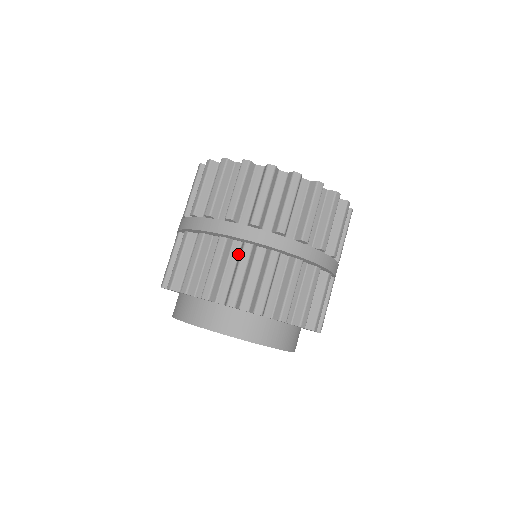
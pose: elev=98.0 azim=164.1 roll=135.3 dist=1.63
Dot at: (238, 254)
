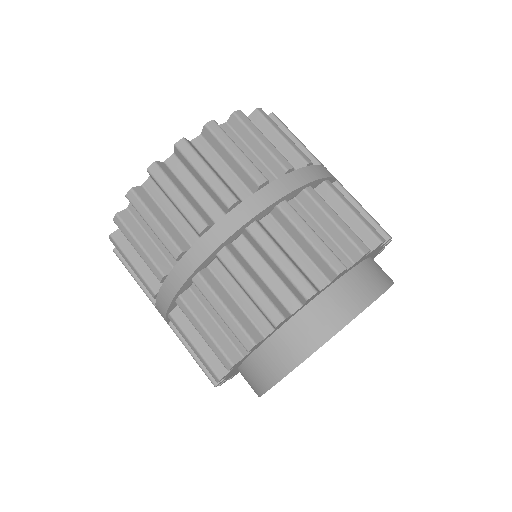
Dot at: (305, 211)
